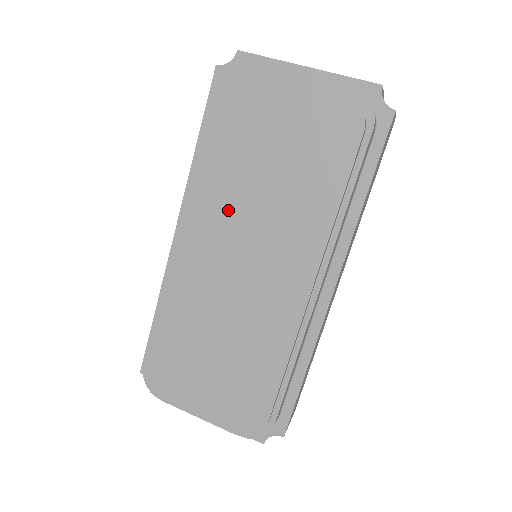
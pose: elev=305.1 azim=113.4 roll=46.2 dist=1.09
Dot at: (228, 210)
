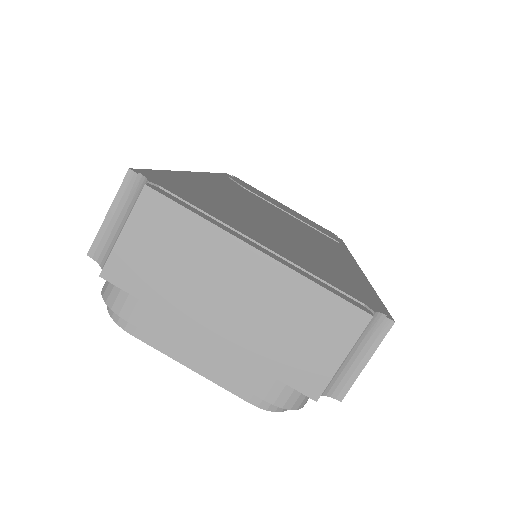
Dot at: occluded
